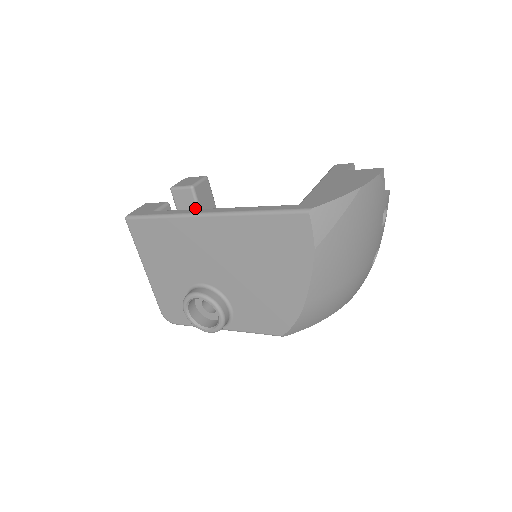
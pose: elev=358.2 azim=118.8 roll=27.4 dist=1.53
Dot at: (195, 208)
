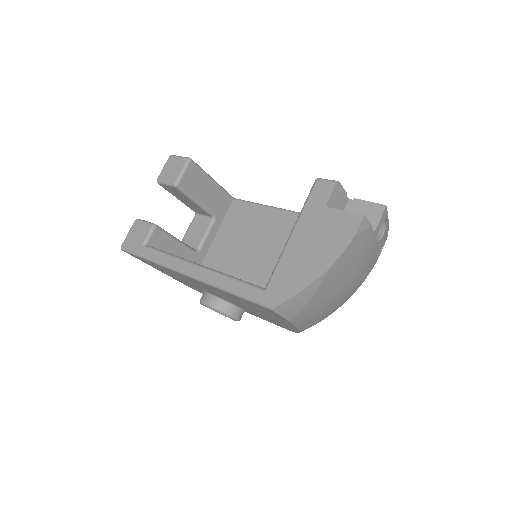
Dot at: (187, 198)
